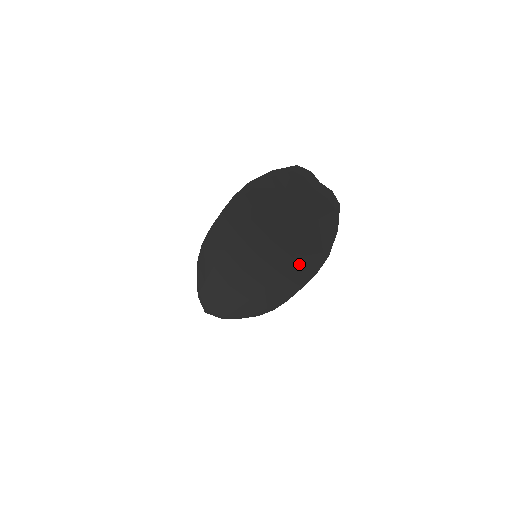
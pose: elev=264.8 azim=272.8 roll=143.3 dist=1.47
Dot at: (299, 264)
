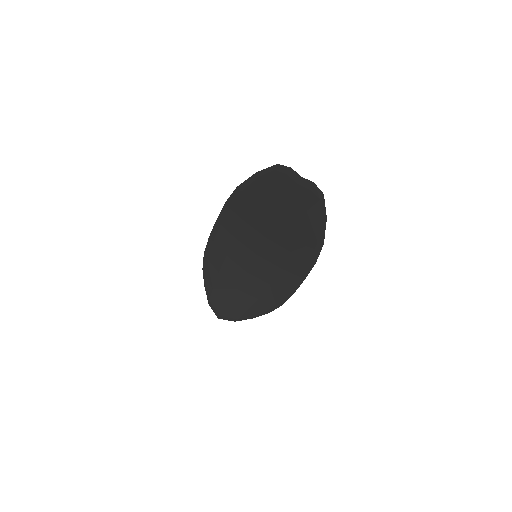
Dot at: (297, 257)
